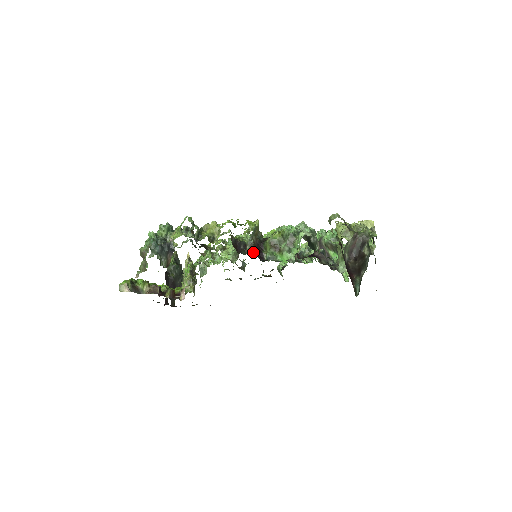
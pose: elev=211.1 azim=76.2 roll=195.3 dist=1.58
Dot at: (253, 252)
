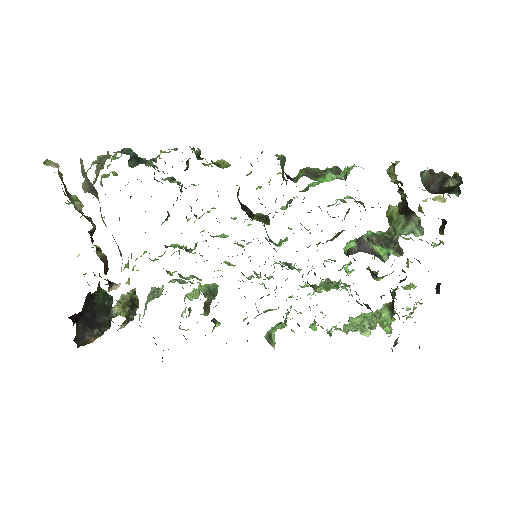
Dot at: (262, 222)
